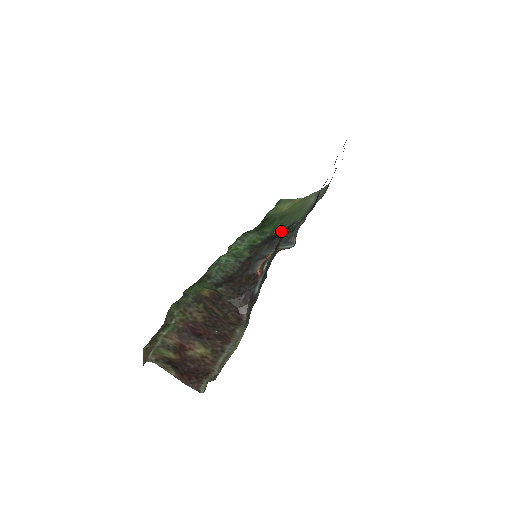
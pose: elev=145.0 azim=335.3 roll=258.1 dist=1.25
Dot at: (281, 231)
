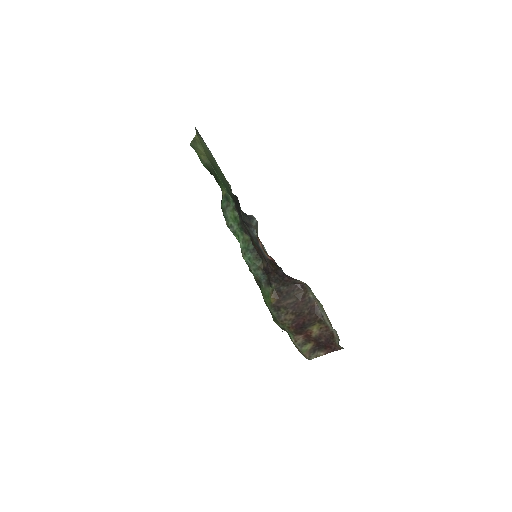
Dot at: (233, 196)
